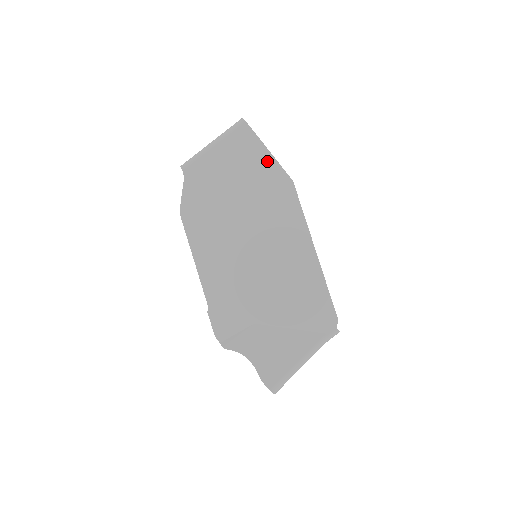
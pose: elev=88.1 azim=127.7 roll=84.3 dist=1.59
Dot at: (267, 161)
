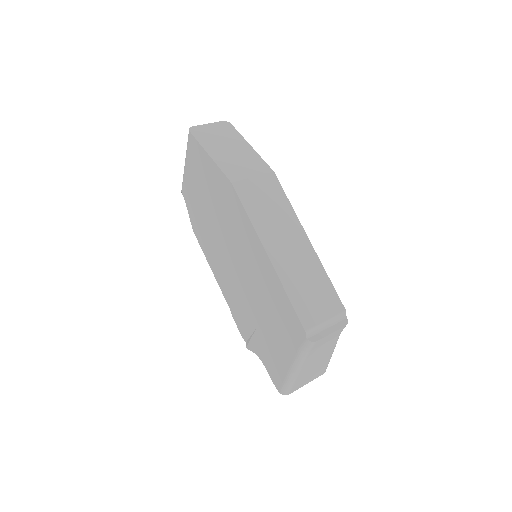
Dot at: (212, 167)
